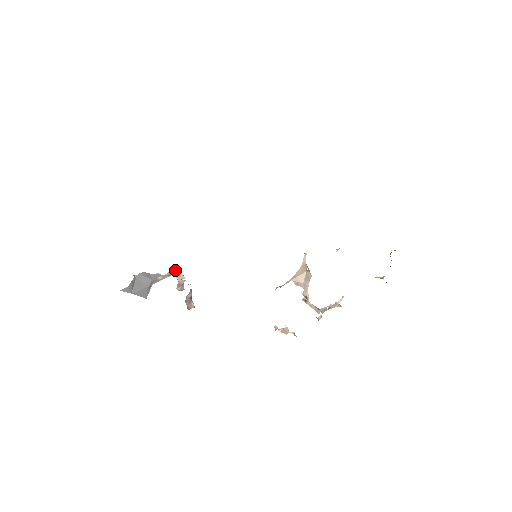
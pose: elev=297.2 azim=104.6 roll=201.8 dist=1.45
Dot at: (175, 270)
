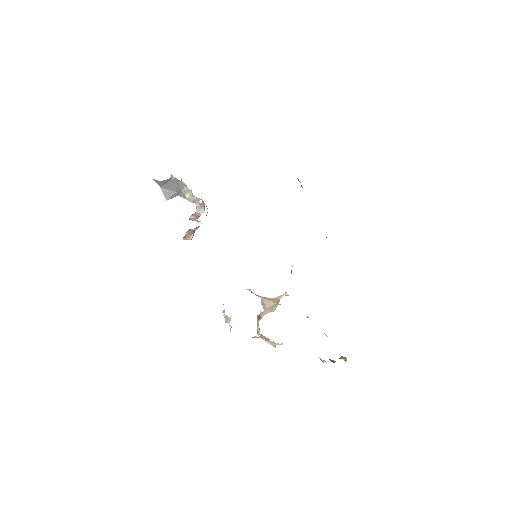
Dot at: occluded
